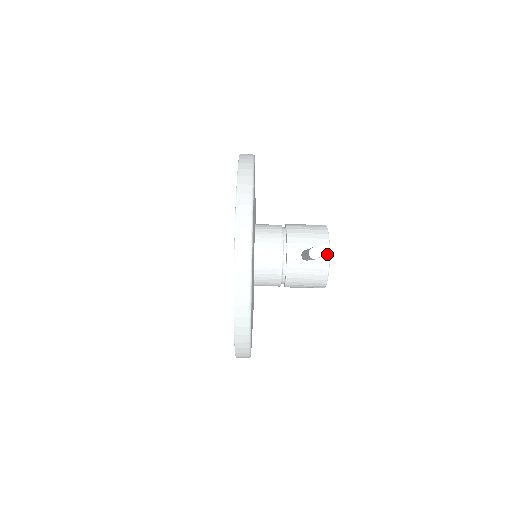
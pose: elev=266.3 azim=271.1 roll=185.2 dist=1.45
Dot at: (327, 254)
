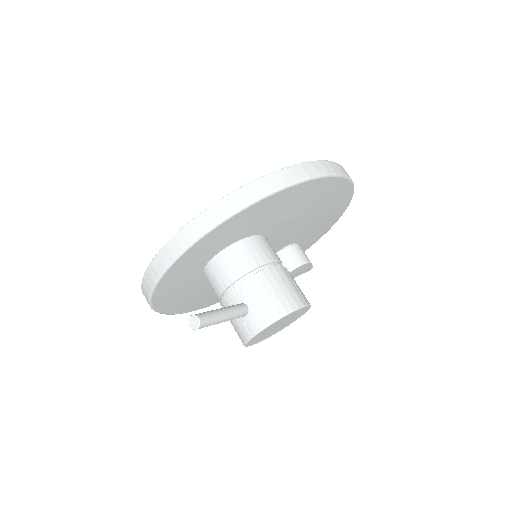
Dot at: (257, 330)
